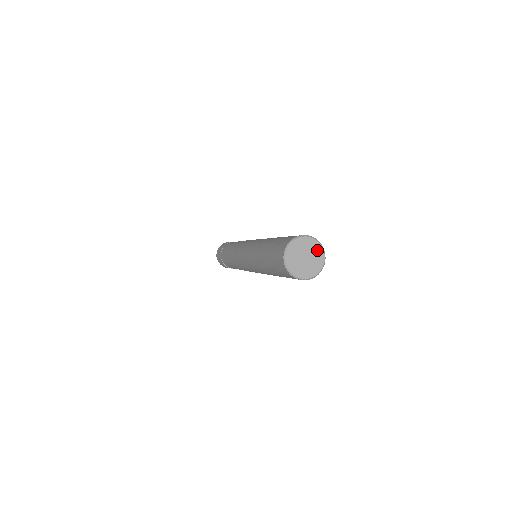
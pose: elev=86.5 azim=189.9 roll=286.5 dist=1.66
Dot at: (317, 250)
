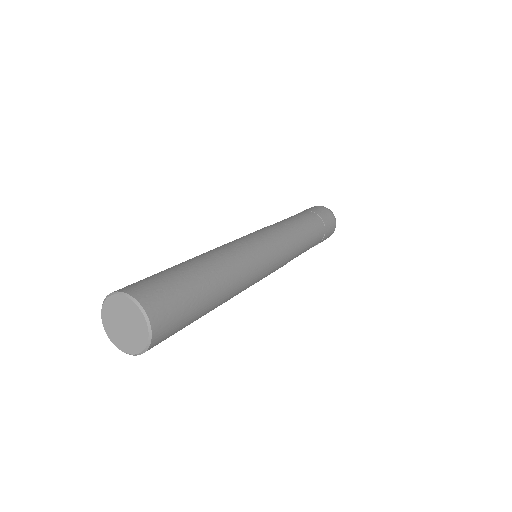
Dot at: (141, 329)
